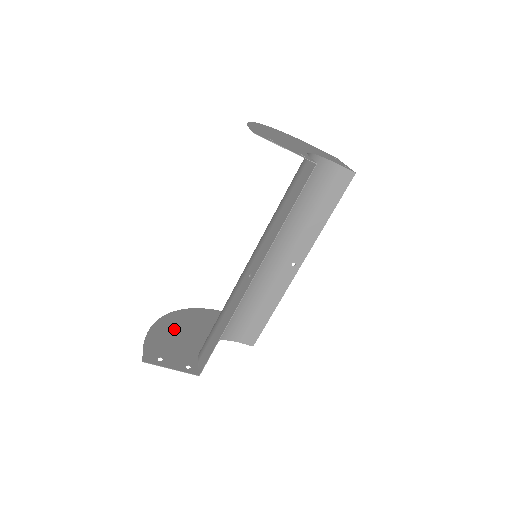
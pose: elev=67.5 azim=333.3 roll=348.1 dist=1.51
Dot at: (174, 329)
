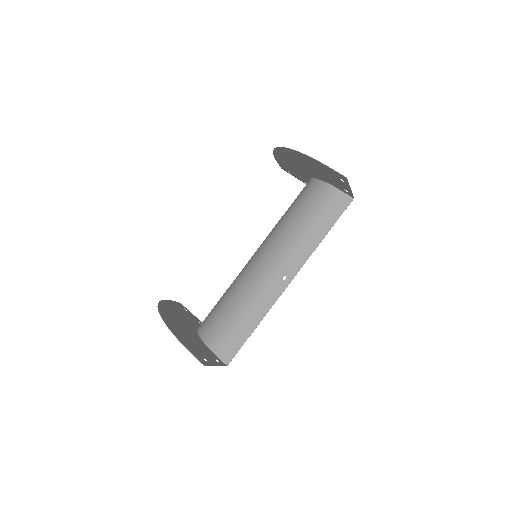
Dot at: (178, 328)
